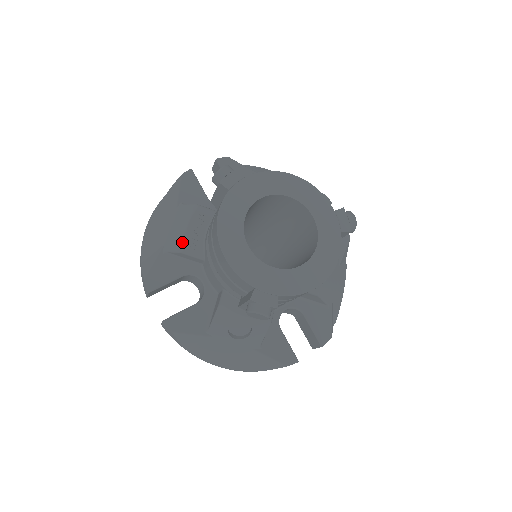
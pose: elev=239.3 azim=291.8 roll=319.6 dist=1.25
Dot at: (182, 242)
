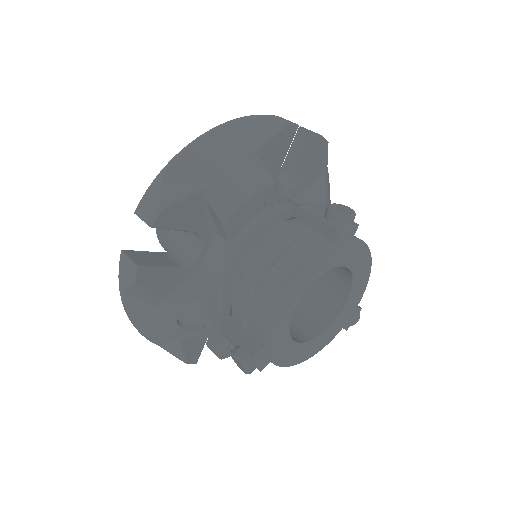
Dot at: (231, 210)
